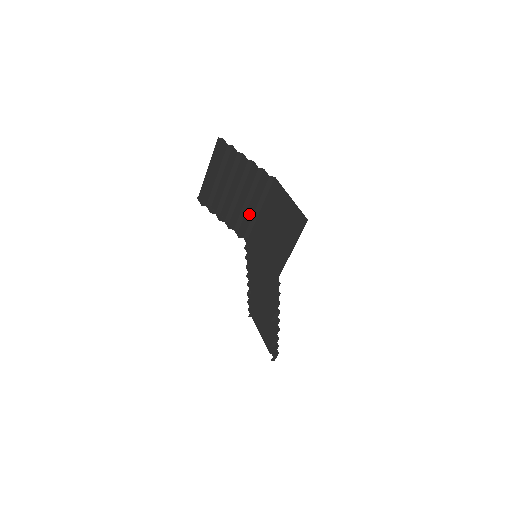
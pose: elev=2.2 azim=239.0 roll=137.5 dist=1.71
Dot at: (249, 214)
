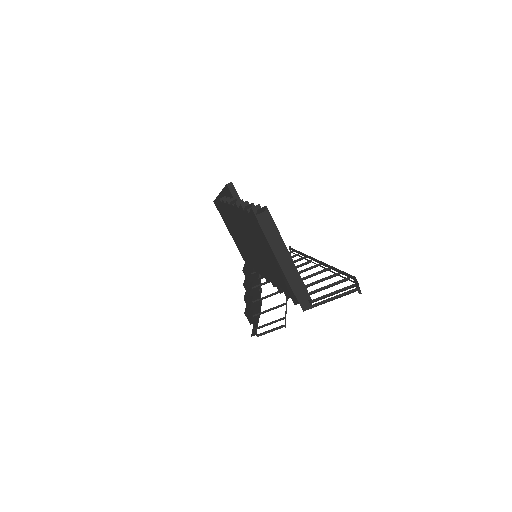
Dot at: occluded
